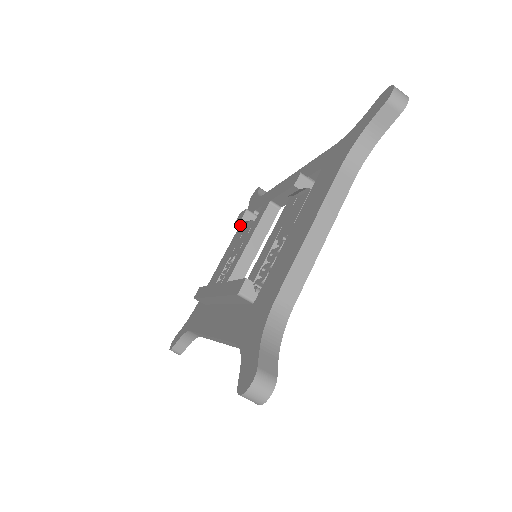
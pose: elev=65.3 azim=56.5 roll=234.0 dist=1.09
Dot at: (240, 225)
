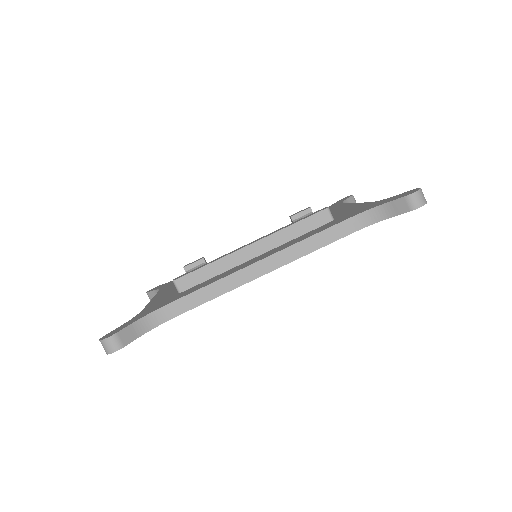
Dot at: (161, 289)
